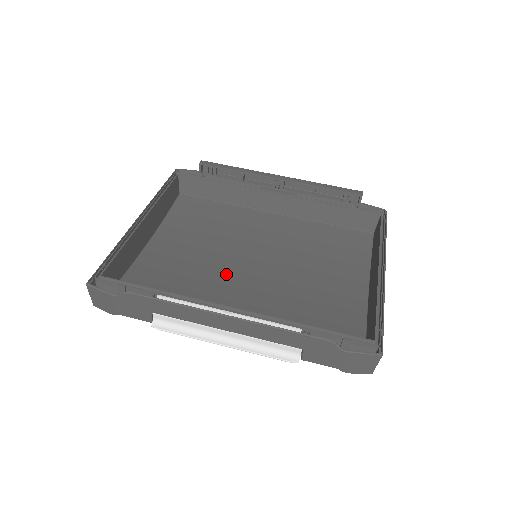
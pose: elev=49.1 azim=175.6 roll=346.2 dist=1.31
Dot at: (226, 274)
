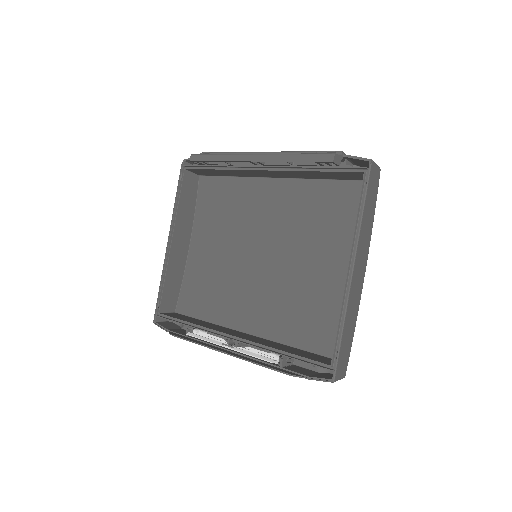
Dot at: (242, 274)
